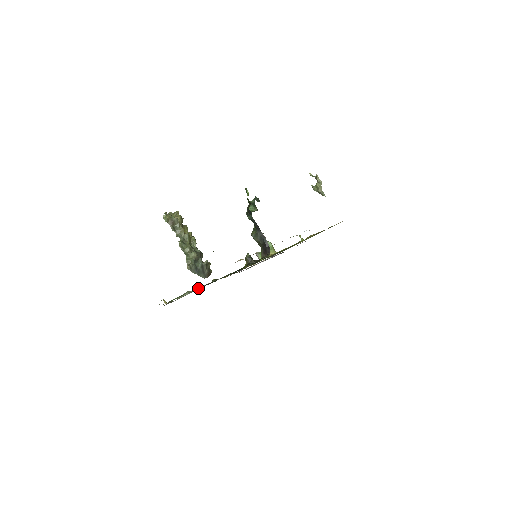
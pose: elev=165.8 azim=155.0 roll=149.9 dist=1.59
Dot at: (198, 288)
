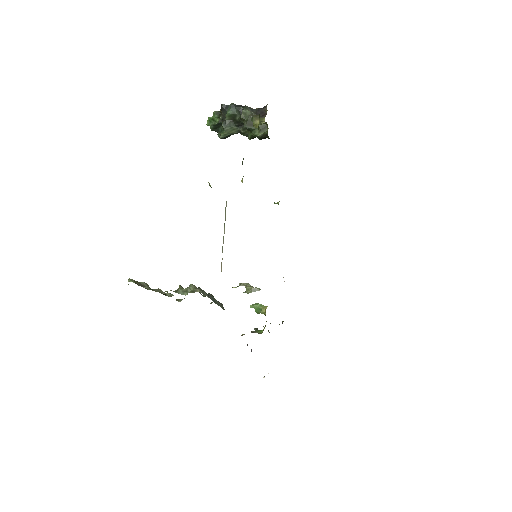
Dot at: occluded
